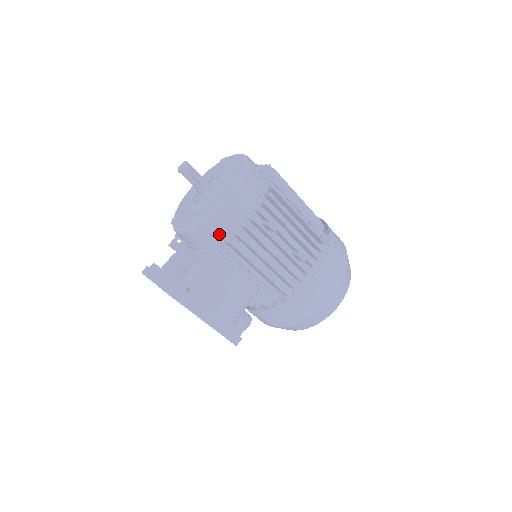
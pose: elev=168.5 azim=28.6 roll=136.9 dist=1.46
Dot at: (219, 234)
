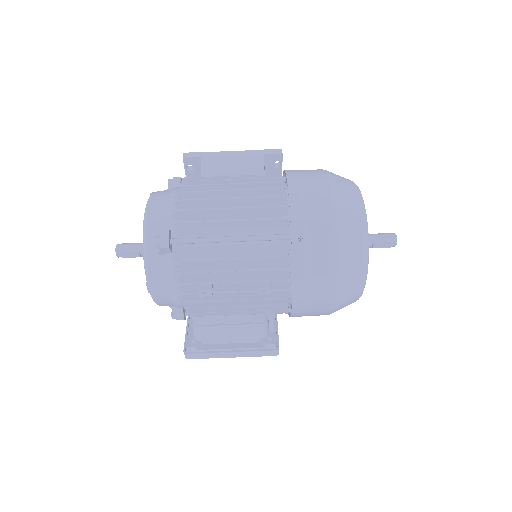
Dot at: (177, 311)
